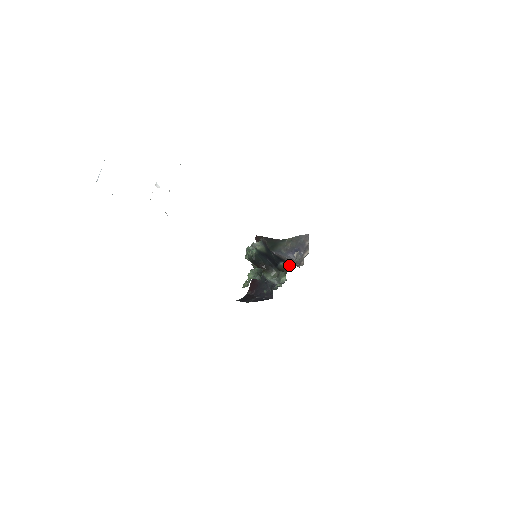
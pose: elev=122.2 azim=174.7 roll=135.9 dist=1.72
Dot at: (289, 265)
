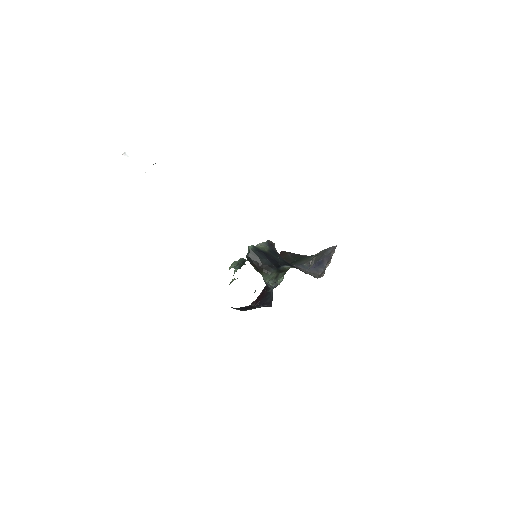
Dot at: occluded
